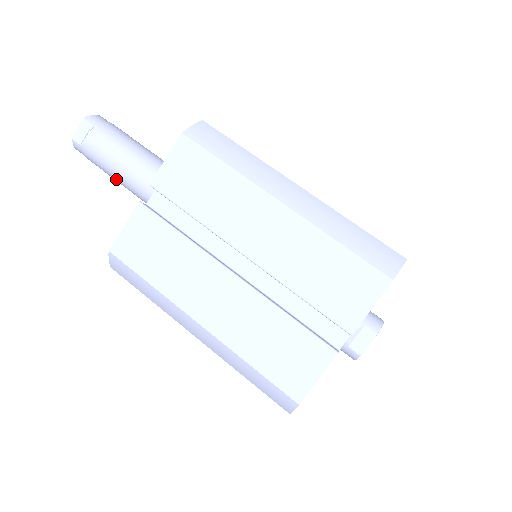
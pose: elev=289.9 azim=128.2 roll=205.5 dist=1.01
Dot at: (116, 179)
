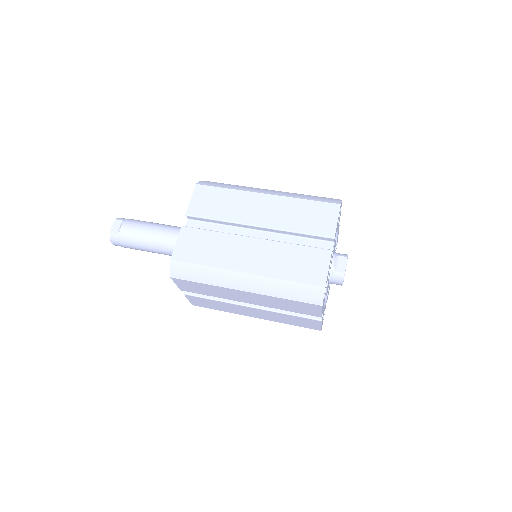
Dot at: (147, 246)
